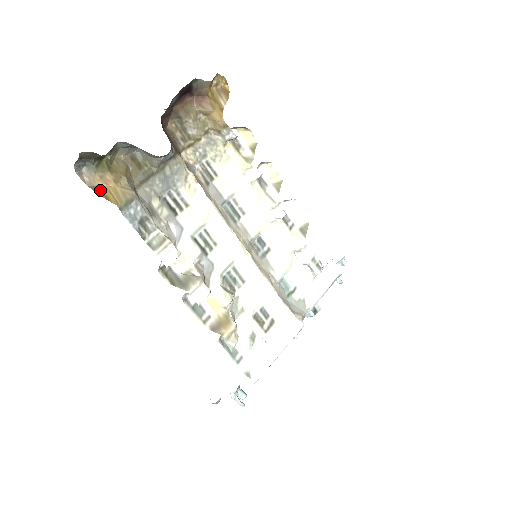
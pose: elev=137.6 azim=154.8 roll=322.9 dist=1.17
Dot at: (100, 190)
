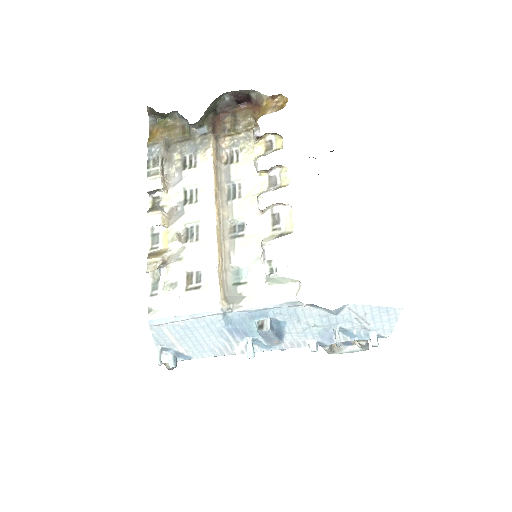
Dot at: (151, 135)
